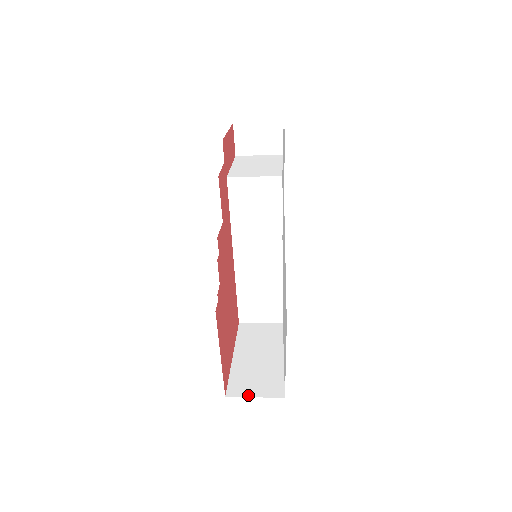
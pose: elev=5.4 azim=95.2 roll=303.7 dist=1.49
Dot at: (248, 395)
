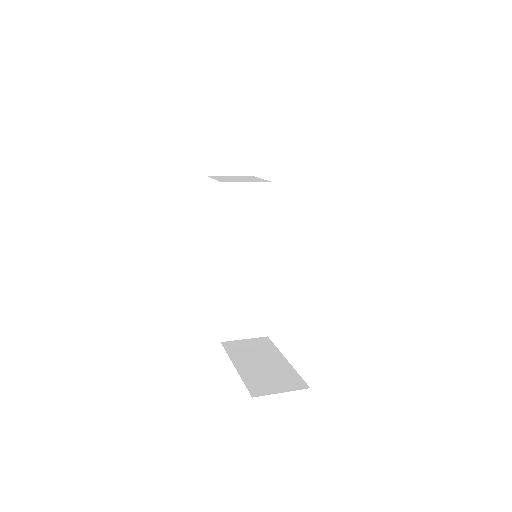
Dot at: (274, 392)
